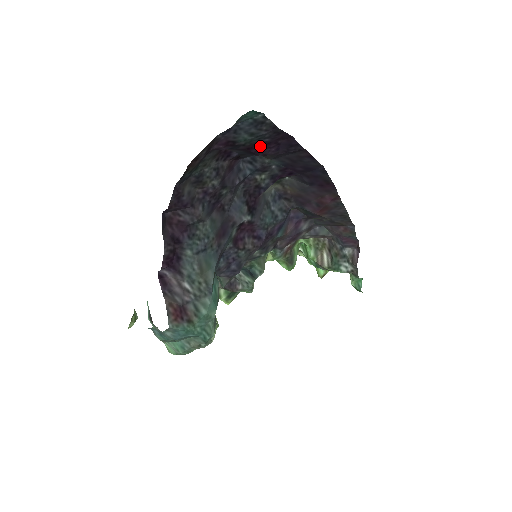
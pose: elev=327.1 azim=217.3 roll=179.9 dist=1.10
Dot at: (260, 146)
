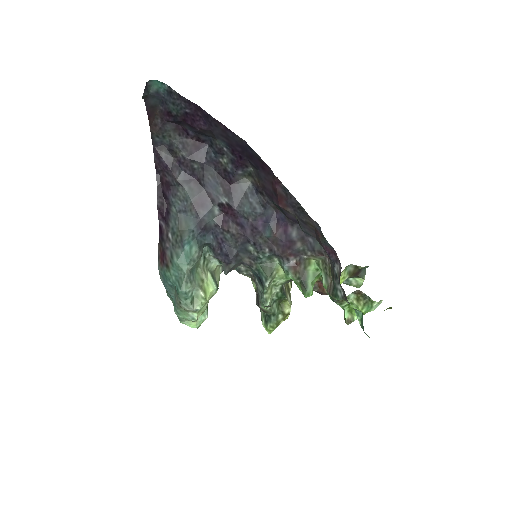
Dot at: (190, 118)
